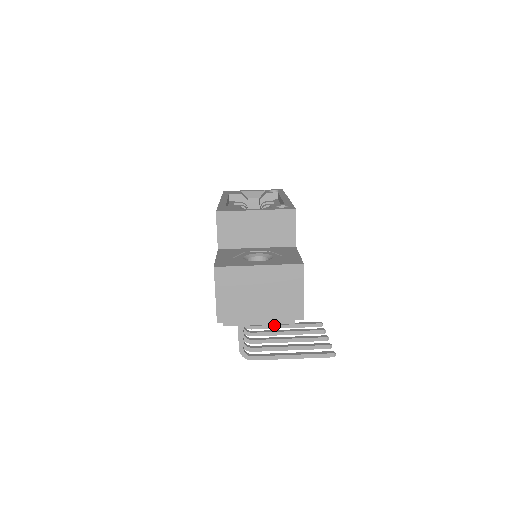
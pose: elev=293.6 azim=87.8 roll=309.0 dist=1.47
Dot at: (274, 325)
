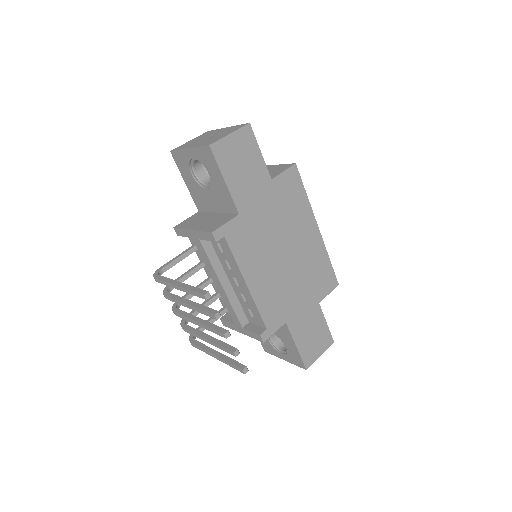
Dot at: (209, 347)
